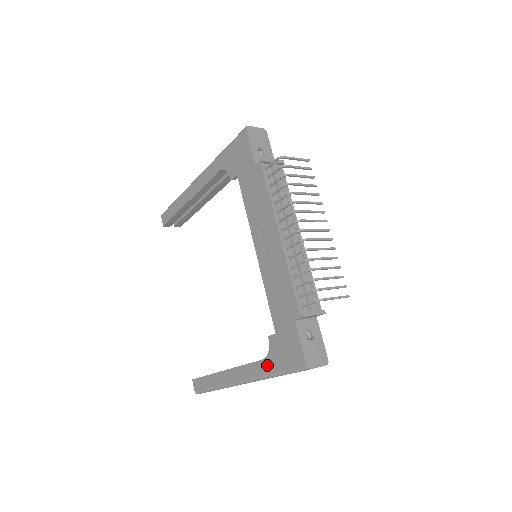
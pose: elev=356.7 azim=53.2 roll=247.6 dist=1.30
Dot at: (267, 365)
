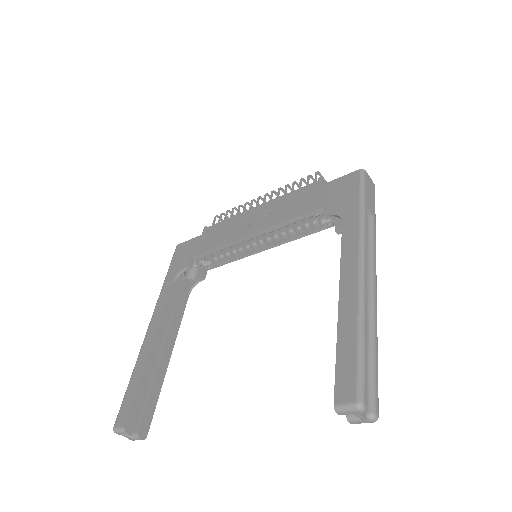
Dot at: (349, 216)
